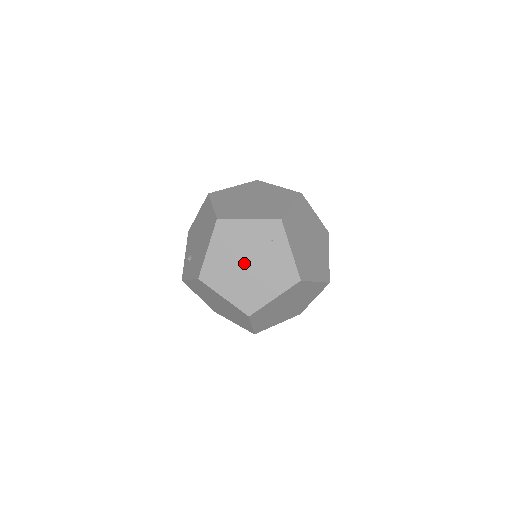
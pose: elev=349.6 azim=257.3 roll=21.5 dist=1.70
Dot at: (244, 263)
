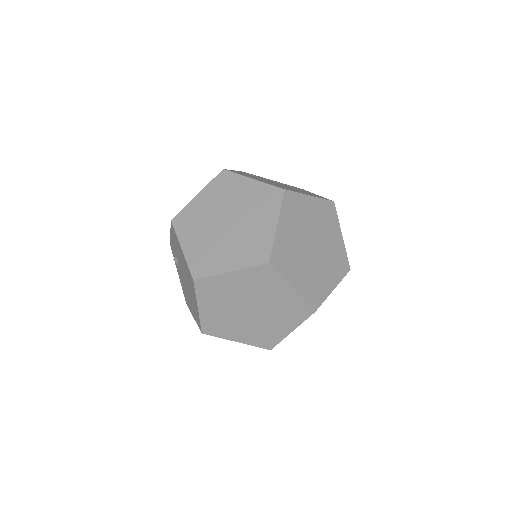
Dot at: occluded
